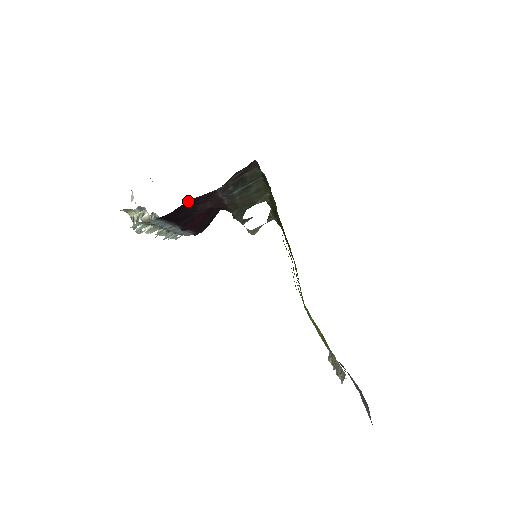
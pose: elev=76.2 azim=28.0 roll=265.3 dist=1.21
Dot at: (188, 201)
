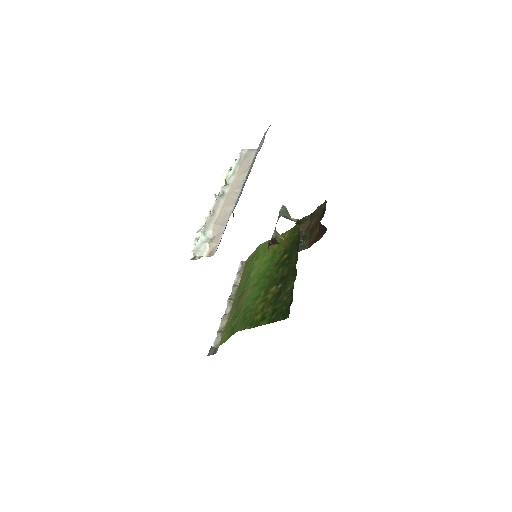
Dot at: occluded
